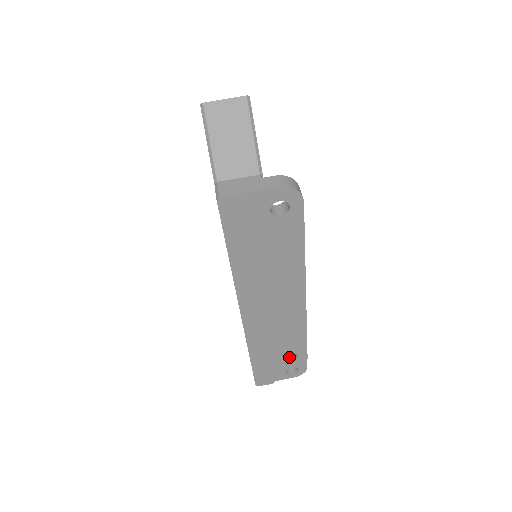
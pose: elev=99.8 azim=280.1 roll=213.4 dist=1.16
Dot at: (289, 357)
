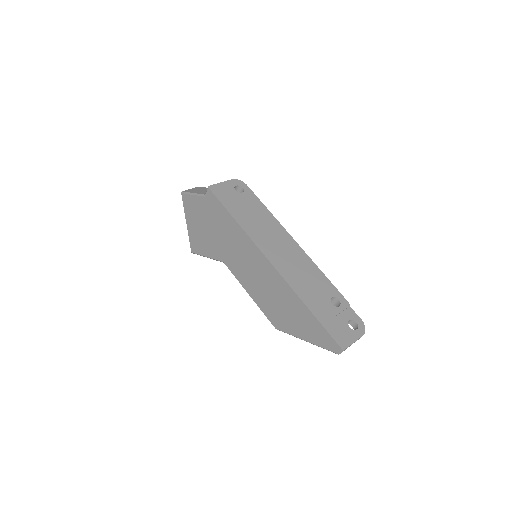
Dot at: (337, 308)
